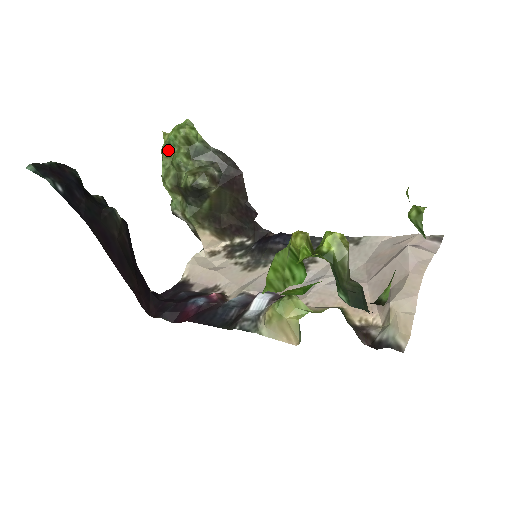
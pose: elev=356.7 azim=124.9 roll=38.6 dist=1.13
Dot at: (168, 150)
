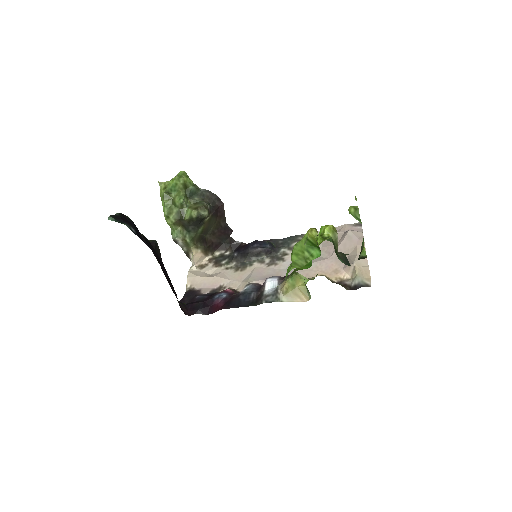
Dot at: (168, 194)
